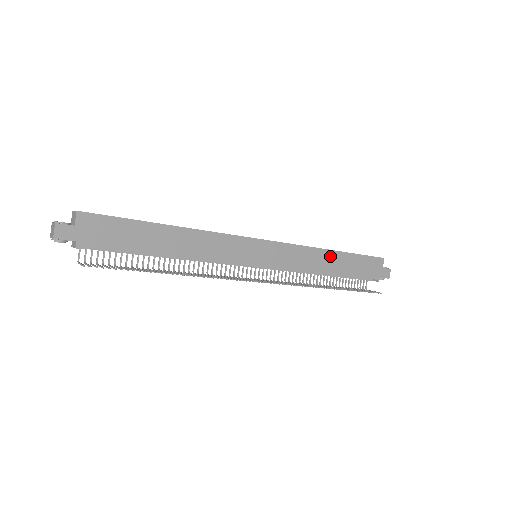
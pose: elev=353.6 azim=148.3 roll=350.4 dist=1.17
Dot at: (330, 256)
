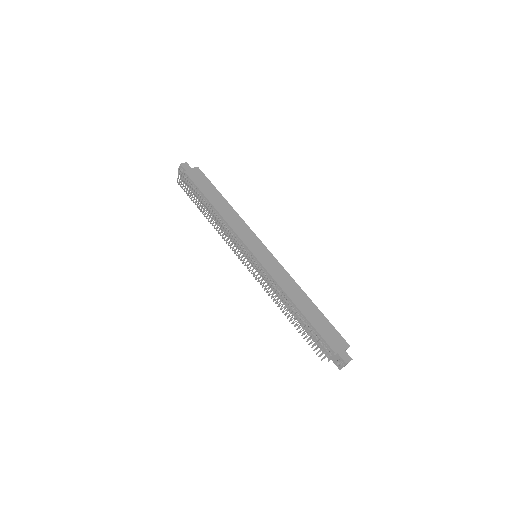
Dot at: (304, 298)
